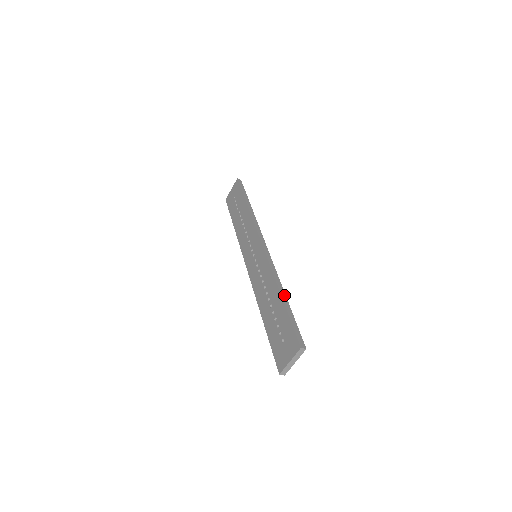
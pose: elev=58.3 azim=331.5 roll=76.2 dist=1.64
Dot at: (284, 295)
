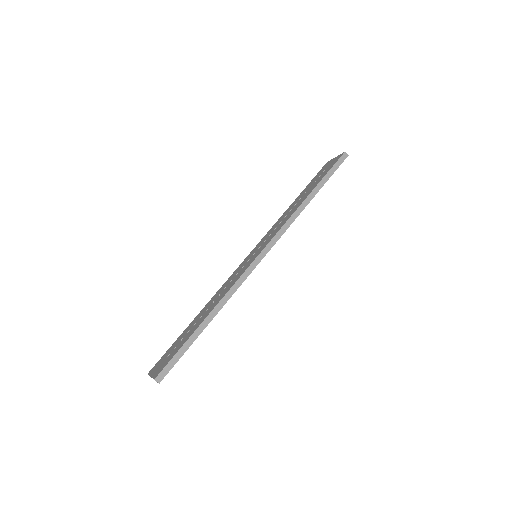
Dot at: (208, 321)
